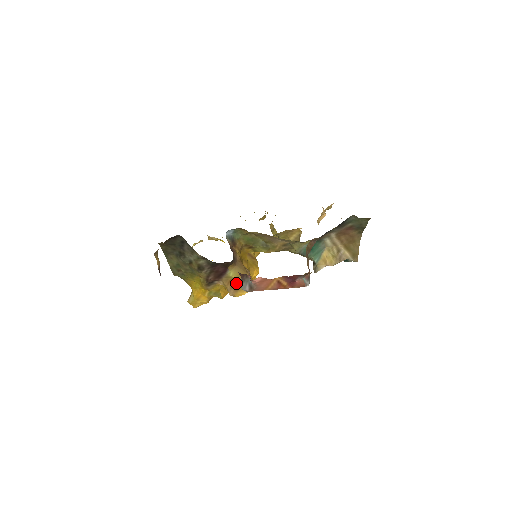
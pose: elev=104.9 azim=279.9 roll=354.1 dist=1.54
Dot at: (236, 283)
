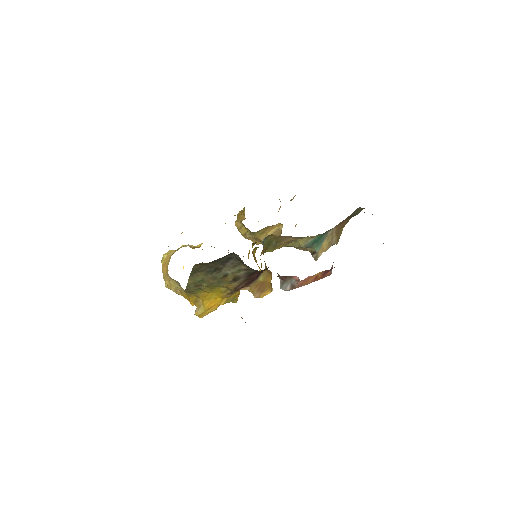
Dot at: (263, 285)
